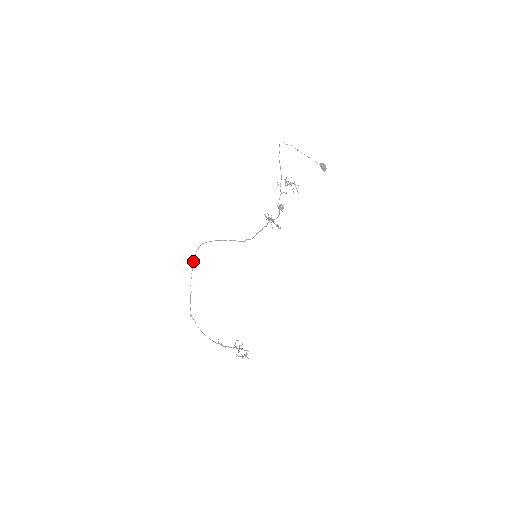
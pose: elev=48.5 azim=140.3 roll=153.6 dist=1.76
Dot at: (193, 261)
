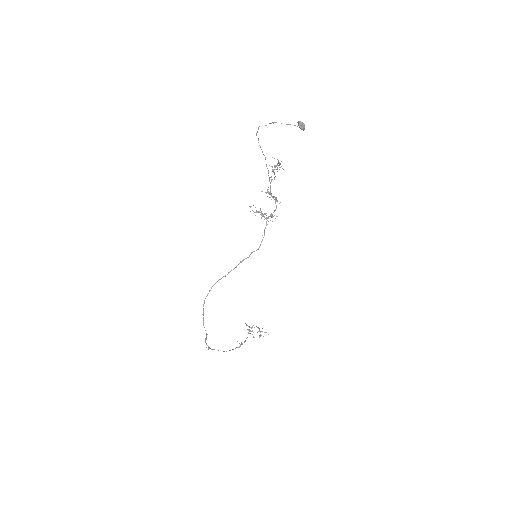
Dot at: (203, 311)
